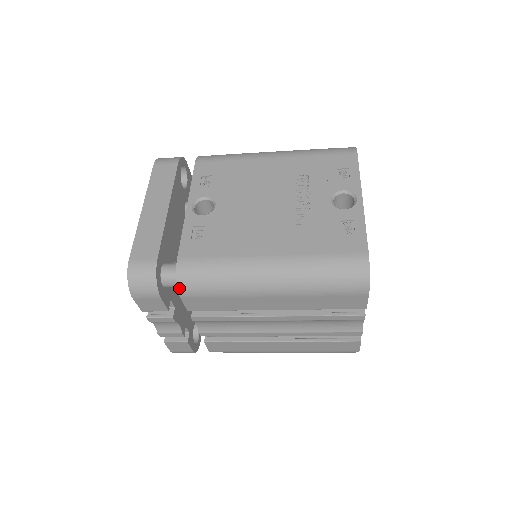
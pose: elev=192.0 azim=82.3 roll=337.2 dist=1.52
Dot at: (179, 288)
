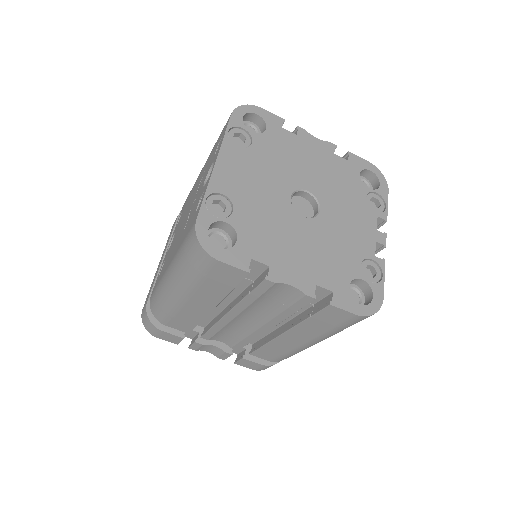
Dot at: (157, 319)
